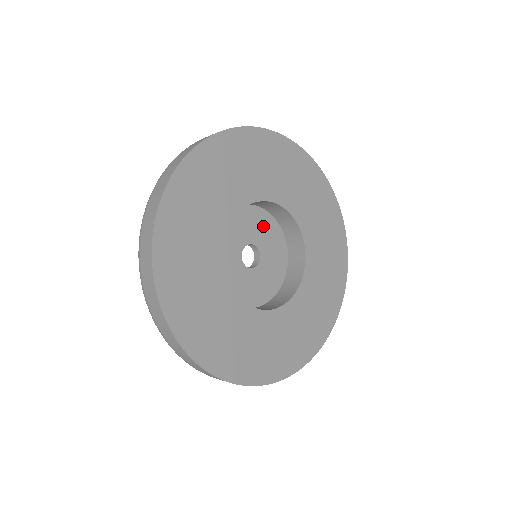
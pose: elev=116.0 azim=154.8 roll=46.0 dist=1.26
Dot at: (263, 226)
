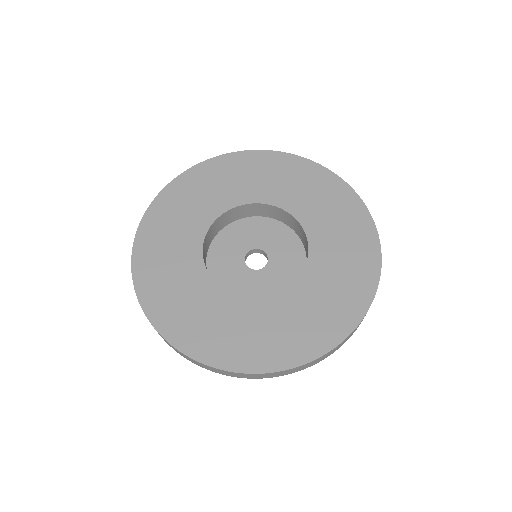
Dot at: (280, 238)
